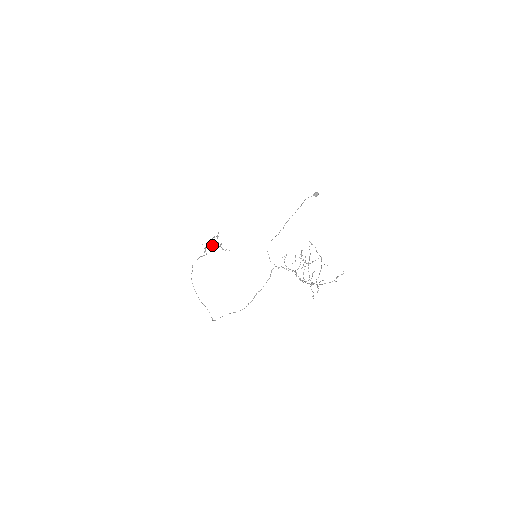
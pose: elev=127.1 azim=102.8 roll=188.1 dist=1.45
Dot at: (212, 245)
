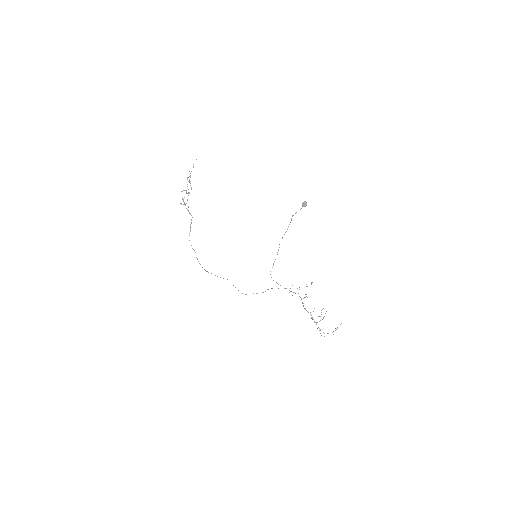
Dot at: (188, 195)
